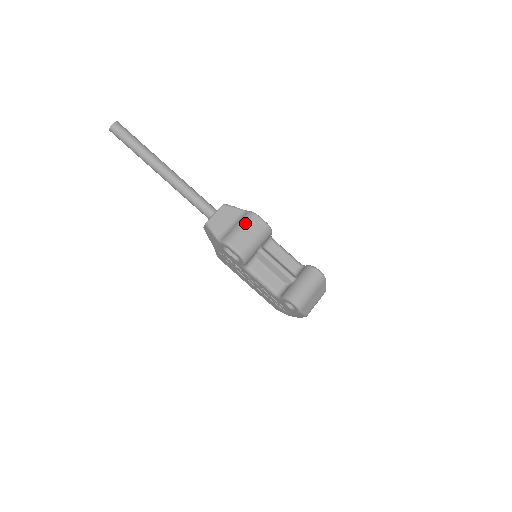
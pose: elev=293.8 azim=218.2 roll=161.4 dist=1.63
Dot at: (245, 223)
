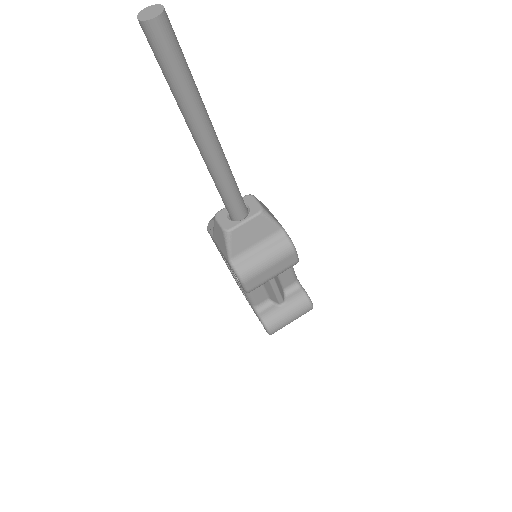
Dot at: (276, 258)
